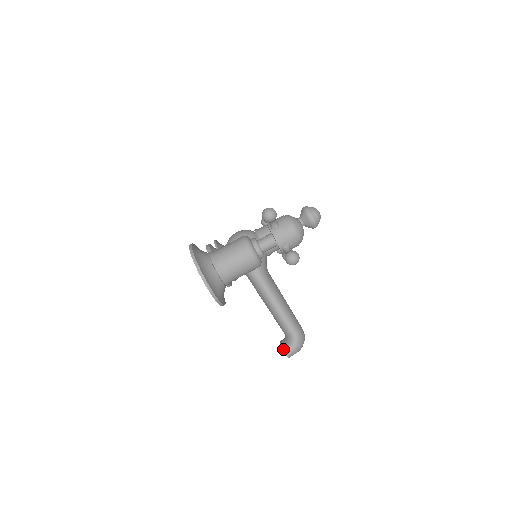
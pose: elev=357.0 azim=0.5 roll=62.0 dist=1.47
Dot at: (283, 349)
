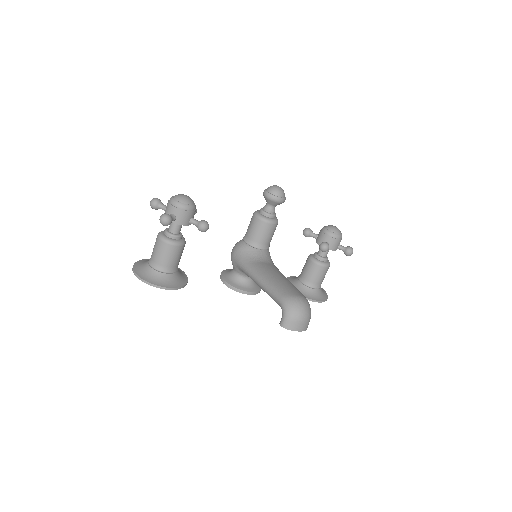
Dot at: occluded
